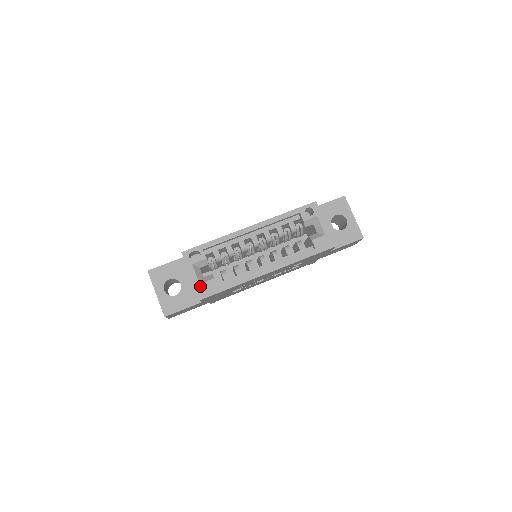
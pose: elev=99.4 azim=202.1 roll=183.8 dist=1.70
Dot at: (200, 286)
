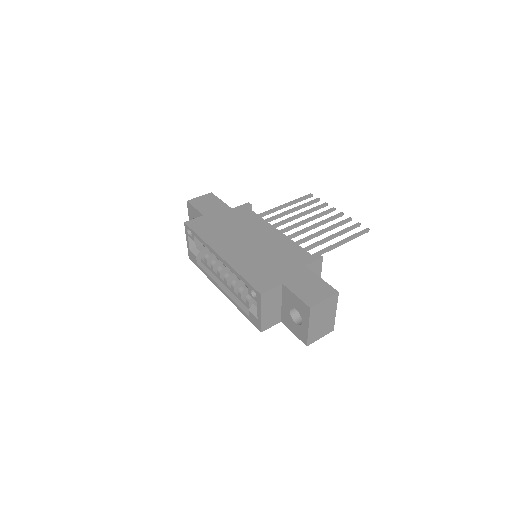
Dot at: (190, 252)
